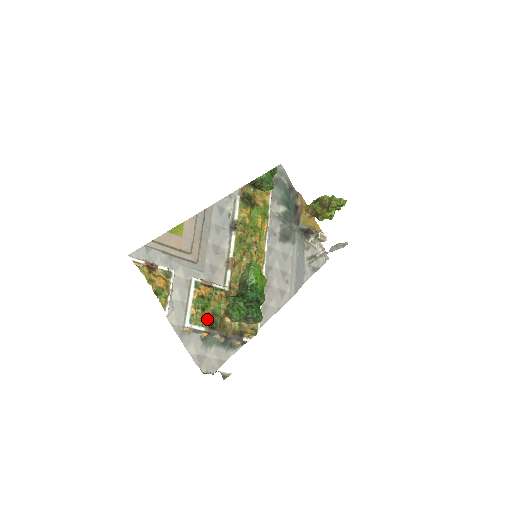
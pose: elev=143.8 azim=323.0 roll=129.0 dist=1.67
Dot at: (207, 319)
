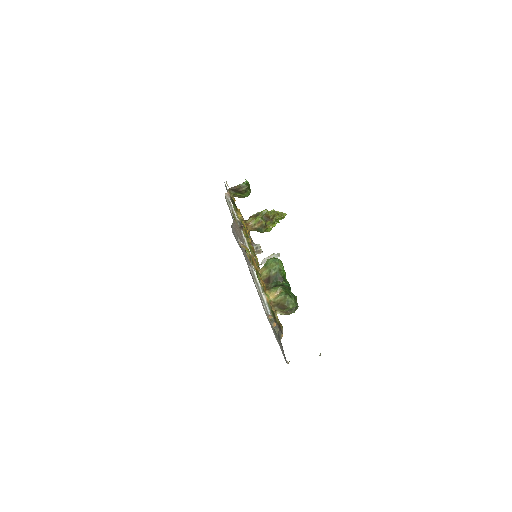
Dot at: occluded
